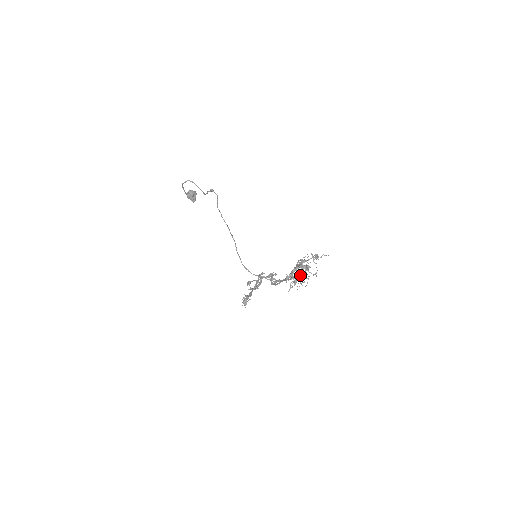
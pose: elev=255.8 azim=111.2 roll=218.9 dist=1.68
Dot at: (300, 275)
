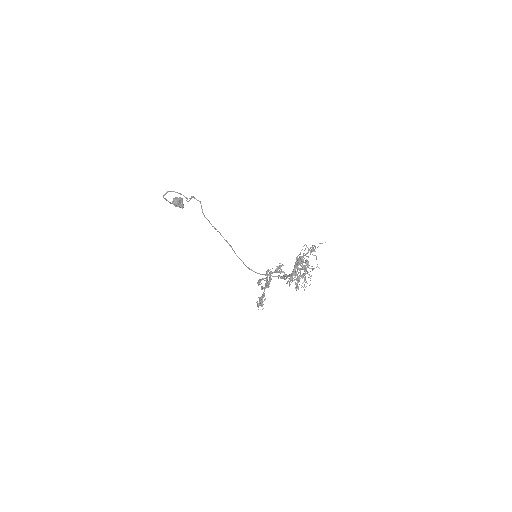
Dot at: (301, 276)
